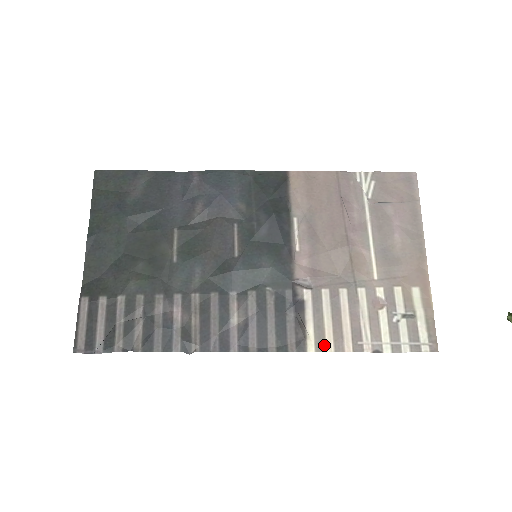
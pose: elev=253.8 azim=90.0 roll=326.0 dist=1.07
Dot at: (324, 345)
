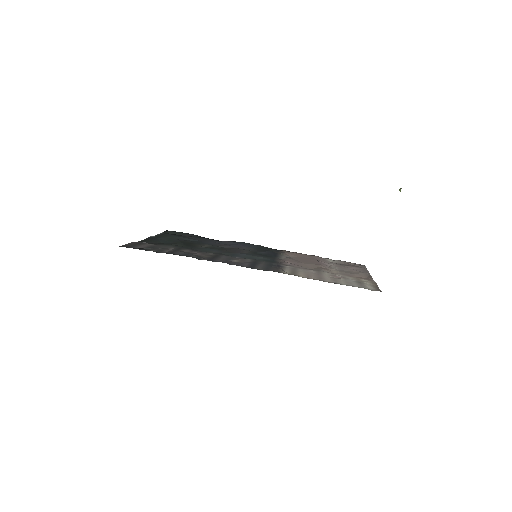
Dot at: (296, 275)
